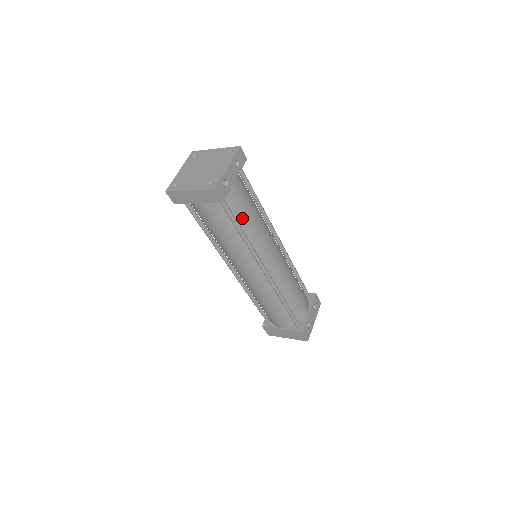
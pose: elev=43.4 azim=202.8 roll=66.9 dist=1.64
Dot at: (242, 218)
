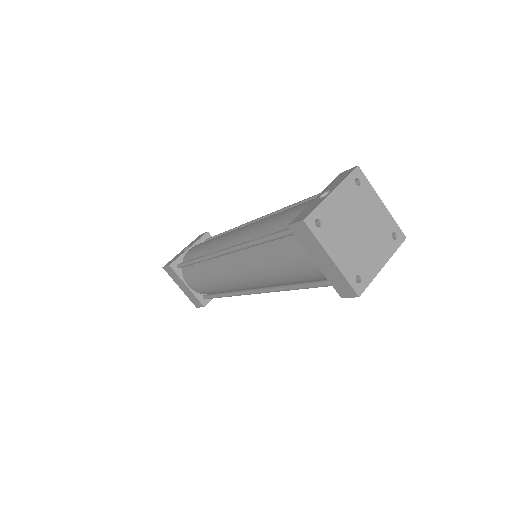
Dot at: occluded
